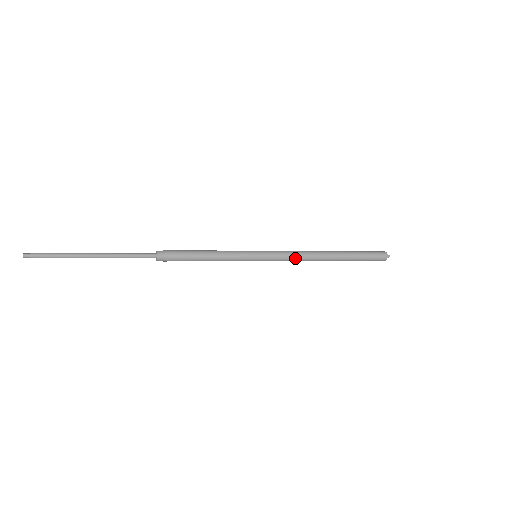
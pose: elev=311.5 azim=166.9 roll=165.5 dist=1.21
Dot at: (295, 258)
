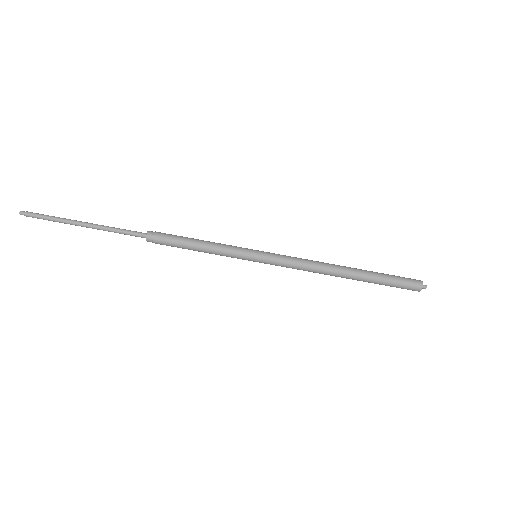
Dot at: (302, 263)
